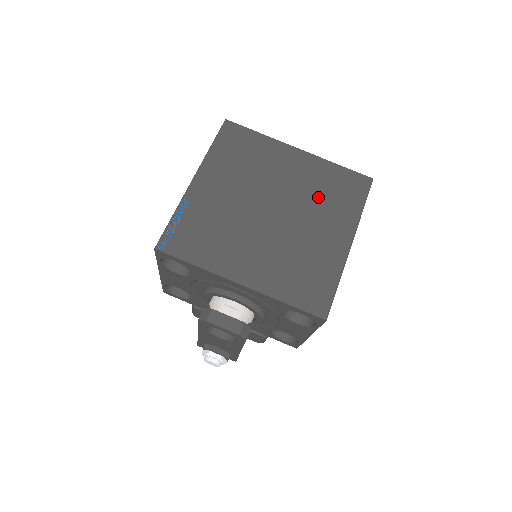
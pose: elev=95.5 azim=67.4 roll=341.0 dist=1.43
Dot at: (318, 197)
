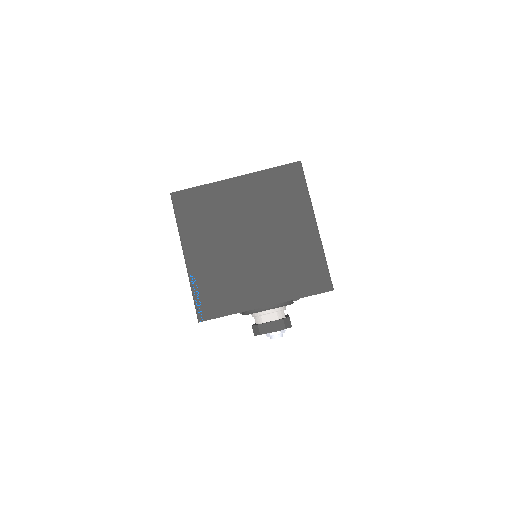
Dot at: (273, 206)
